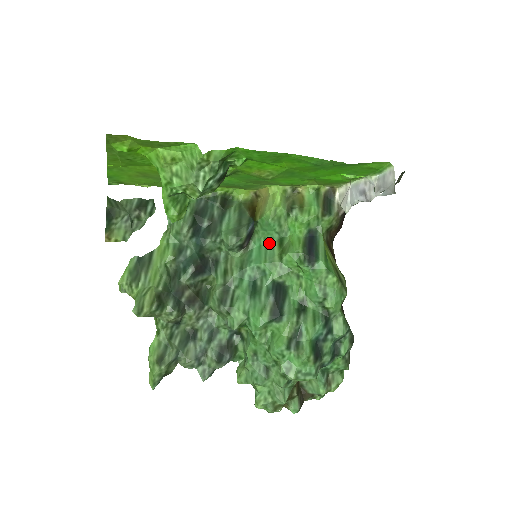
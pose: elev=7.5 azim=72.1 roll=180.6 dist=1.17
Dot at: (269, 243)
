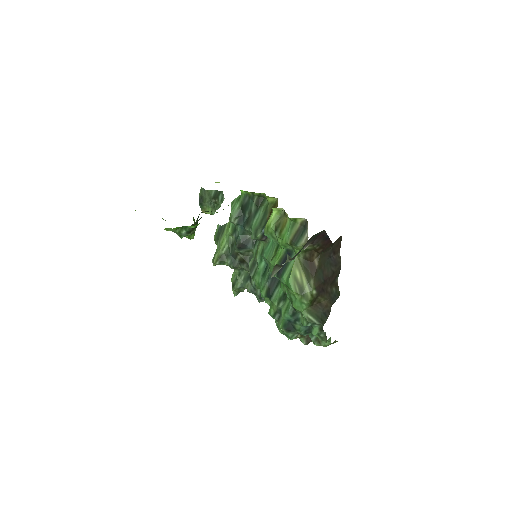
Dot at: (274, 244)
